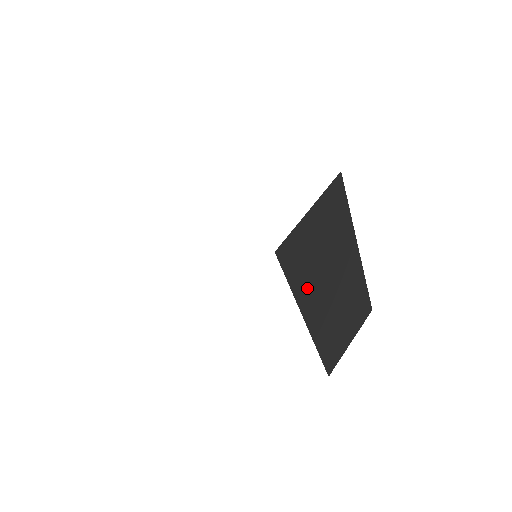
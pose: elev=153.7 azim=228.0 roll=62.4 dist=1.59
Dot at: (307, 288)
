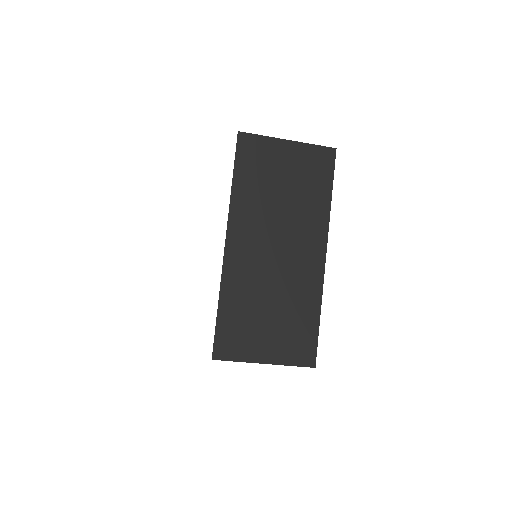
Dot at: (248, 205)
